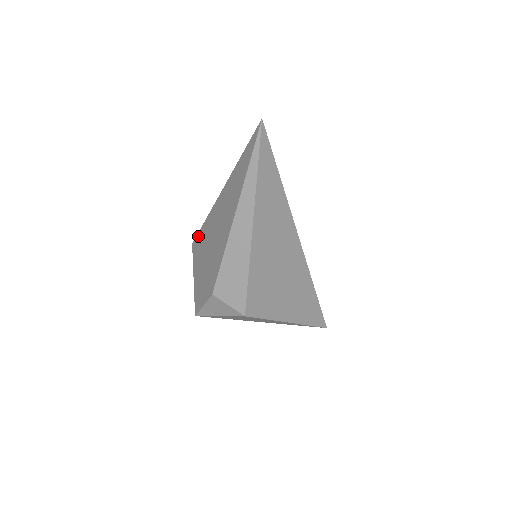
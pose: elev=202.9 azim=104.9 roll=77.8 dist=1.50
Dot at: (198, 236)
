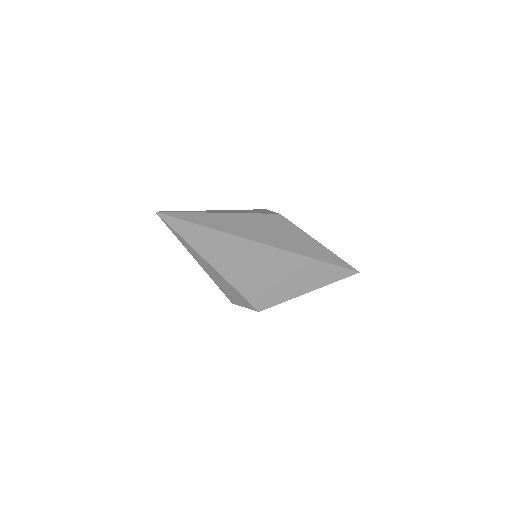
Dot at: occluded
